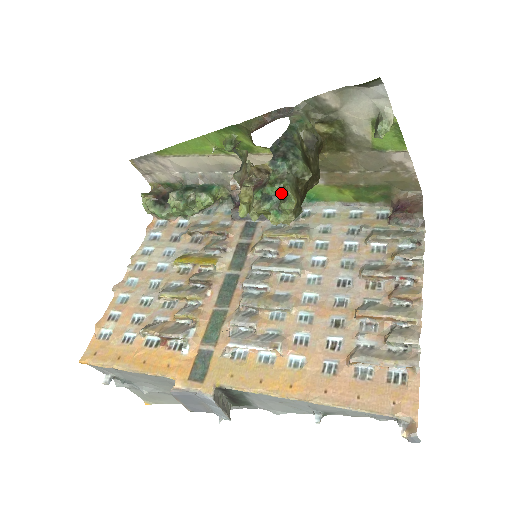
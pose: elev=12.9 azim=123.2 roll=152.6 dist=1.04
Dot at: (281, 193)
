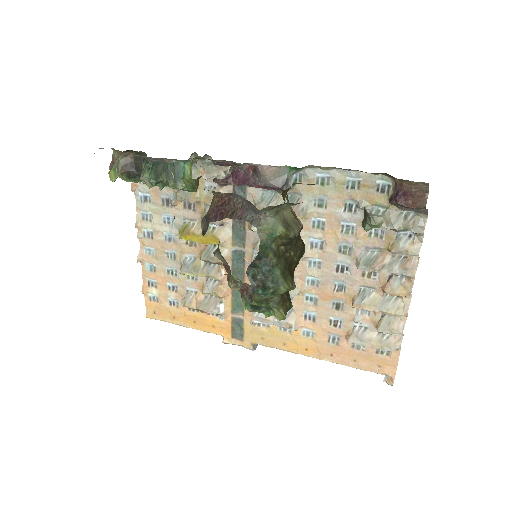
Dot at: (269, 306)
